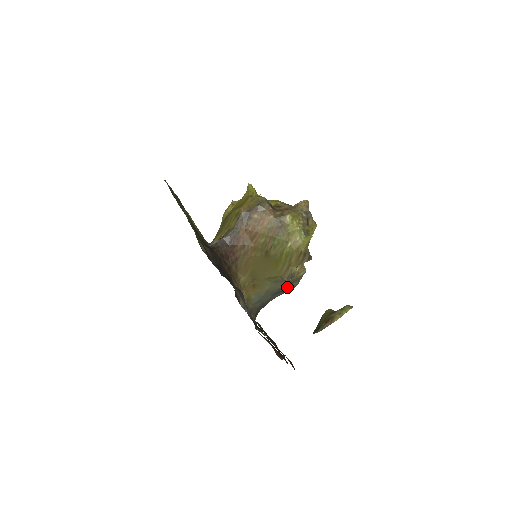
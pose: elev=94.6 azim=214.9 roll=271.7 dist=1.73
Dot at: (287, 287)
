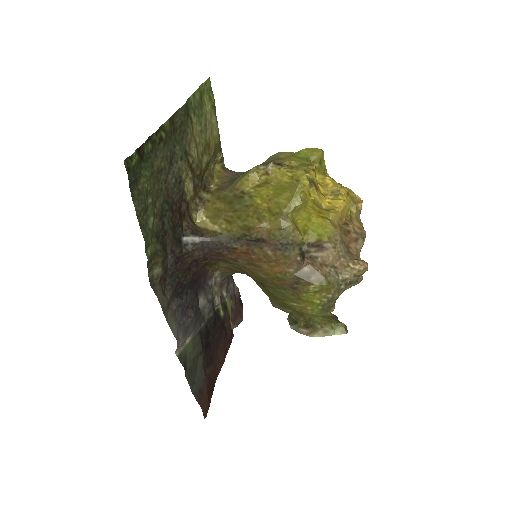
Dot at: occluded
